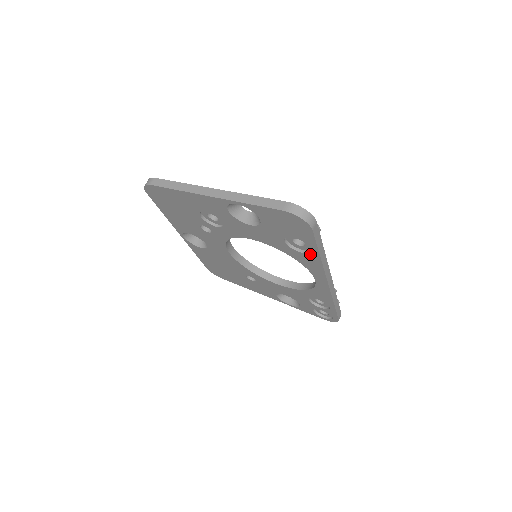
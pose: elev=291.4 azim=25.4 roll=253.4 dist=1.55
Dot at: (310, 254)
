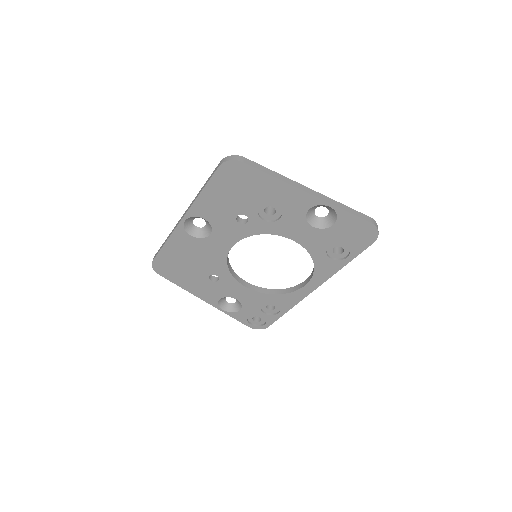
Dot at: (339, 261)
